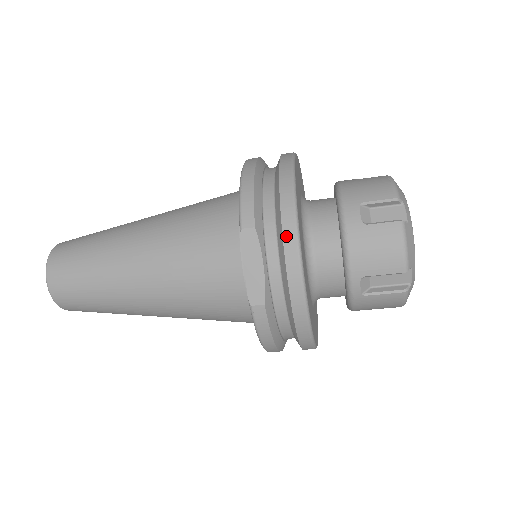
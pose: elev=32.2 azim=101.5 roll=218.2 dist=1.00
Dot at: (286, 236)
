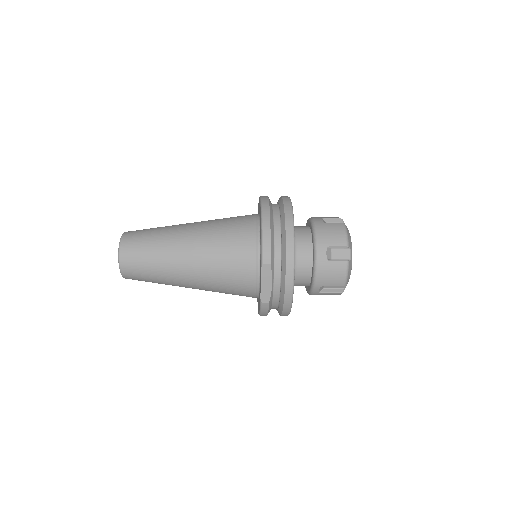
Dot at: (288, 271)
